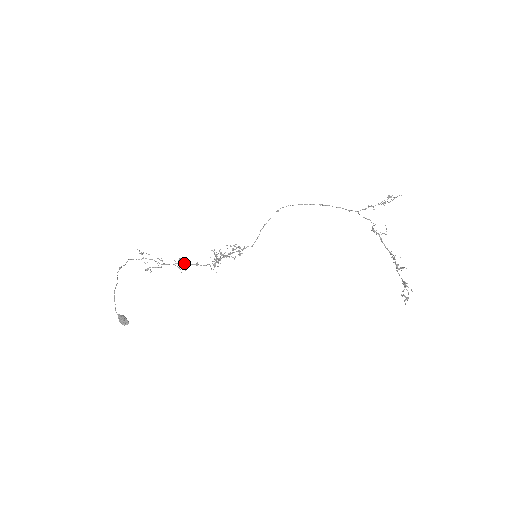
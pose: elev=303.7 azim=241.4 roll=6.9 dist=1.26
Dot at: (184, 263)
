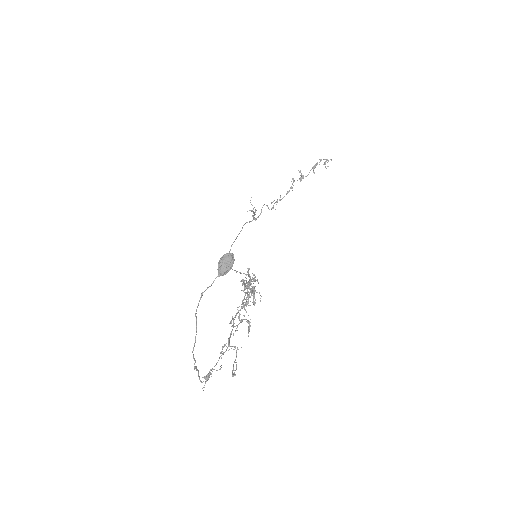
Dot at: (235, 315)
